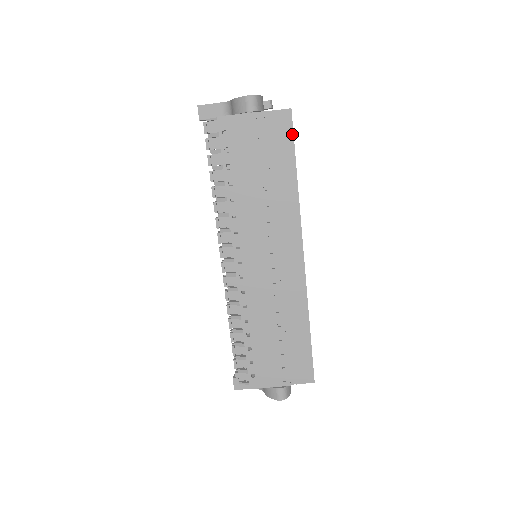
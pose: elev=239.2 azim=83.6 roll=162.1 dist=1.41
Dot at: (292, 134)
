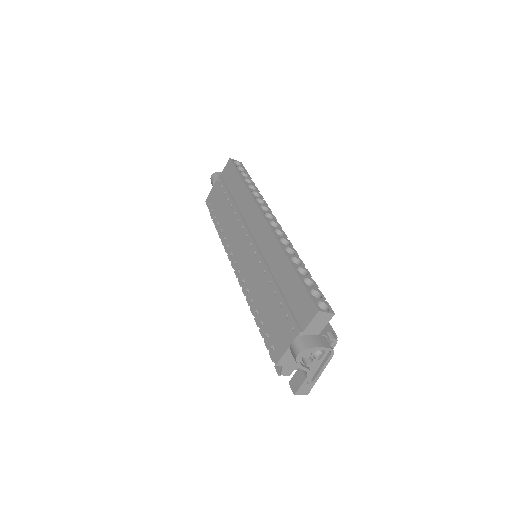
Dot at: (234, 167)
